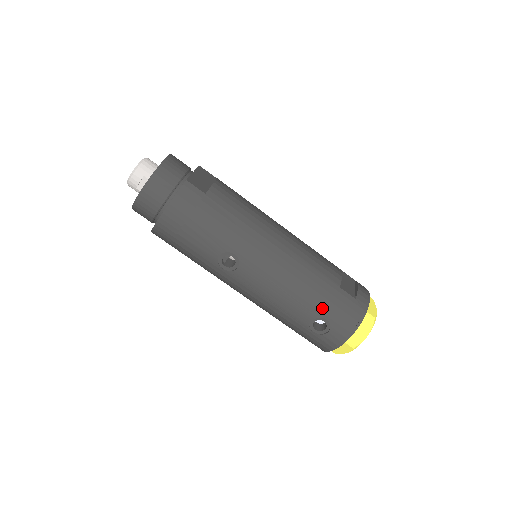
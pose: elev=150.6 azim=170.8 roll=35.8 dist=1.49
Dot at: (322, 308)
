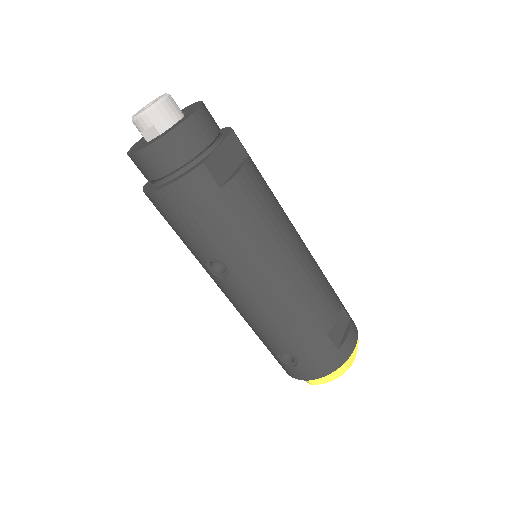
Dot at: (297, 348)
